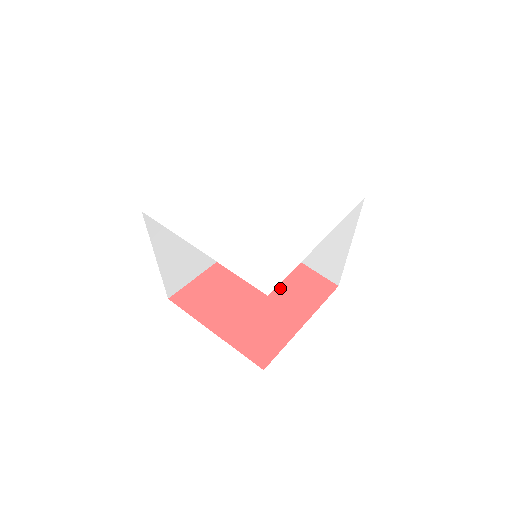
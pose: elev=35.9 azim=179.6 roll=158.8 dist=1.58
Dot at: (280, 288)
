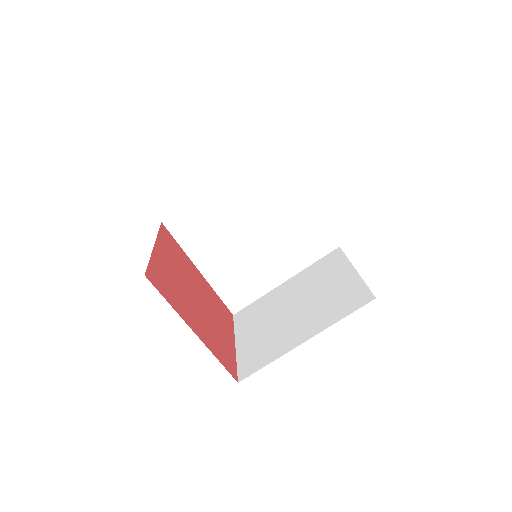
Dot at: (210, 321)
